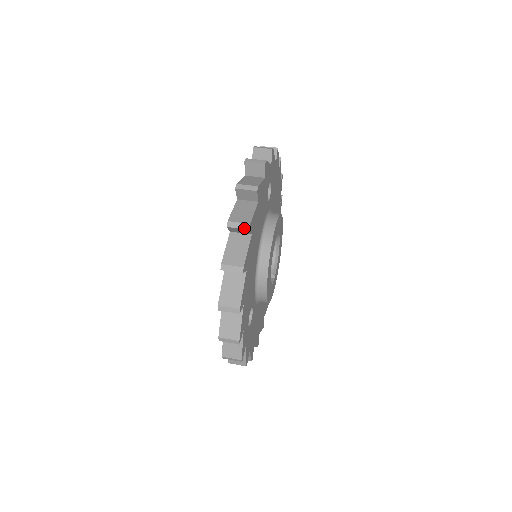
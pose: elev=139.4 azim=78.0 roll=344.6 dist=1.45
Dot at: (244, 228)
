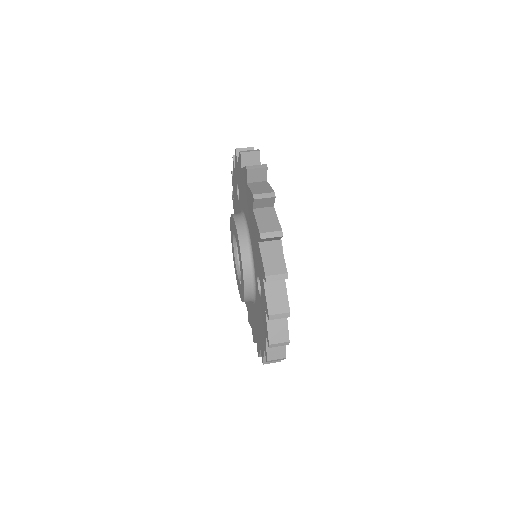
Dot at: (262, 167)
